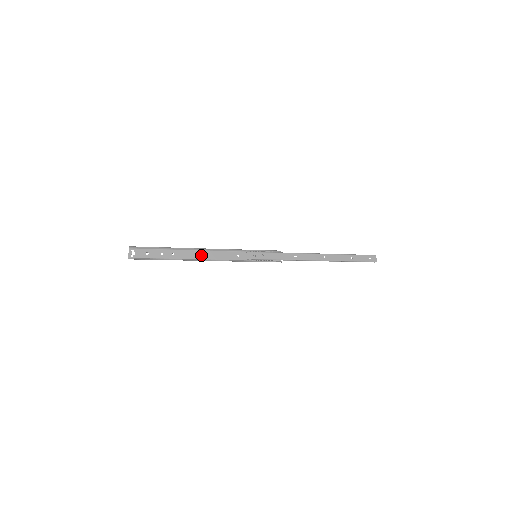
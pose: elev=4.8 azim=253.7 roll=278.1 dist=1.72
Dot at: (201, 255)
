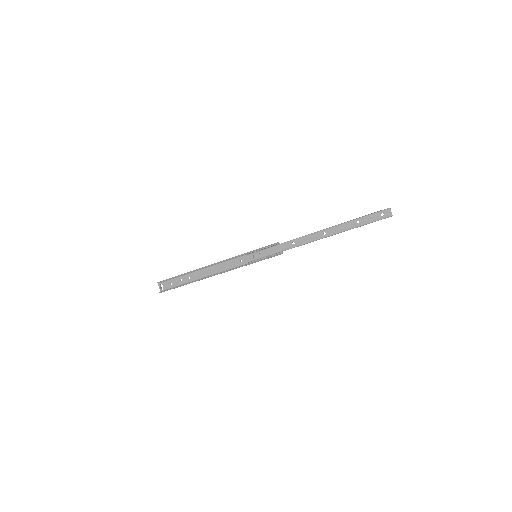
Dot at: (210, 271)
